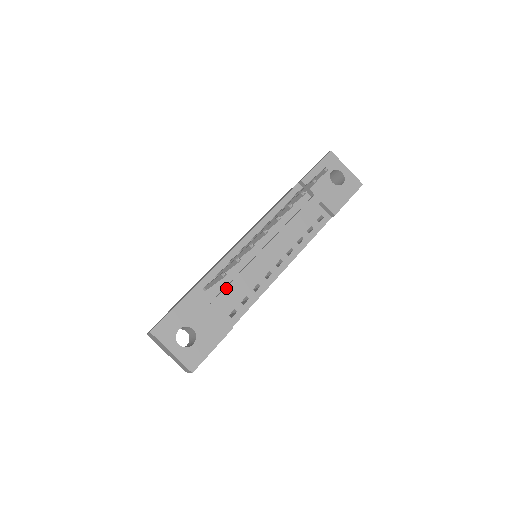
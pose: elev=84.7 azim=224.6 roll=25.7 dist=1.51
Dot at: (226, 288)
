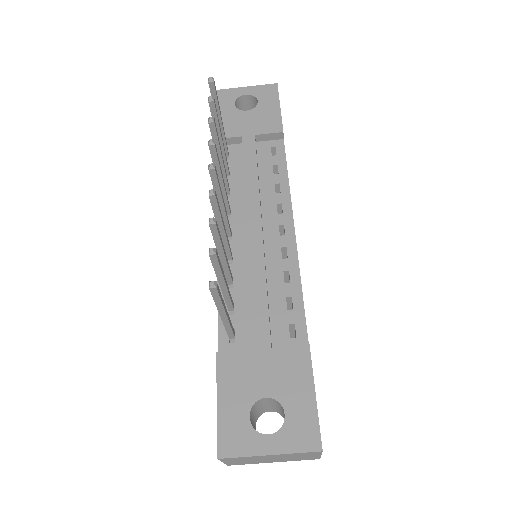
Dot at: (252, 312)
